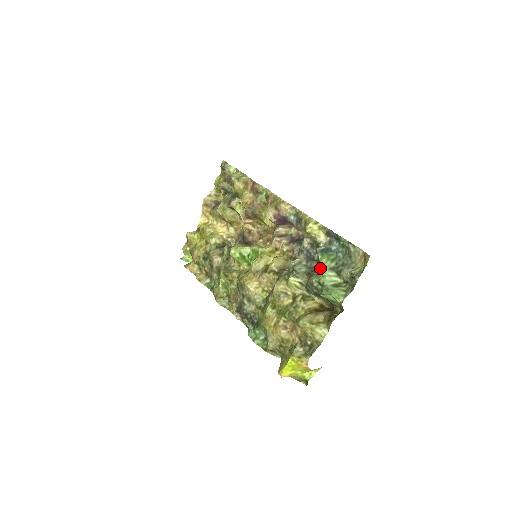
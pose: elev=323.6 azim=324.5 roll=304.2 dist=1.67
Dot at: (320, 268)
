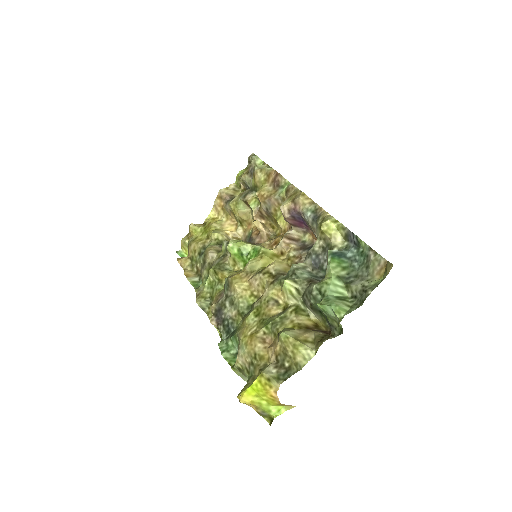
Dot at: (326, 274)
